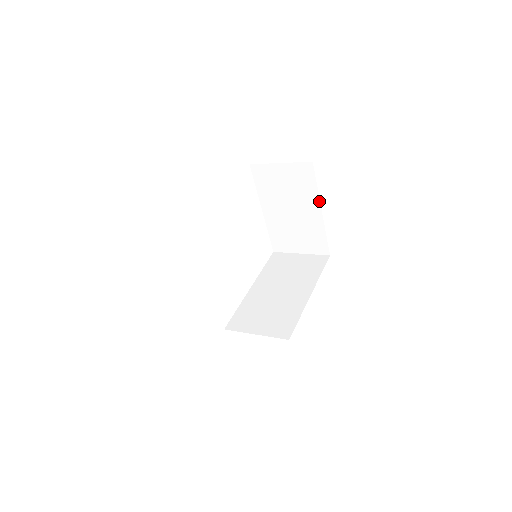
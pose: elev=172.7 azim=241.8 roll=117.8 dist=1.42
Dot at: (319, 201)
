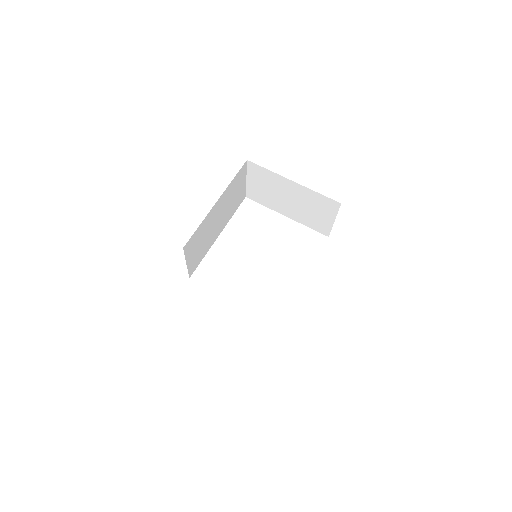
Dot at: (282, 177)
